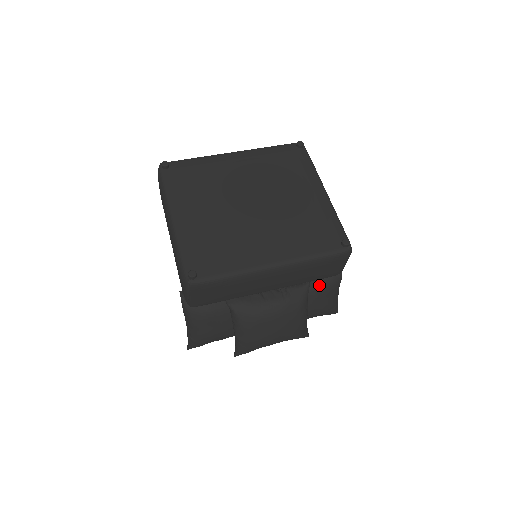
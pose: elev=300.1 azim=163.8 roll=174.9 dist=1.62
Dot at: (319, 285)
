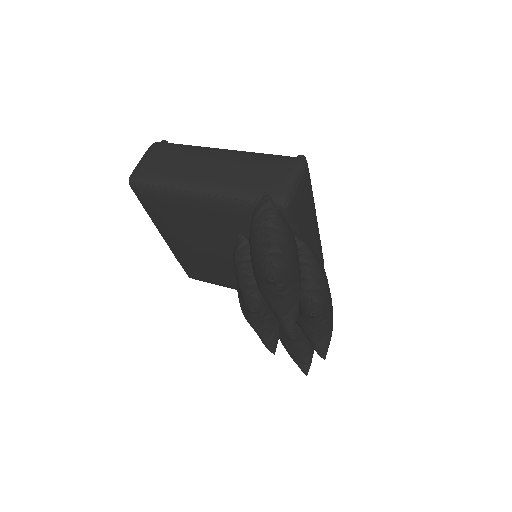
Dot at: occluded
